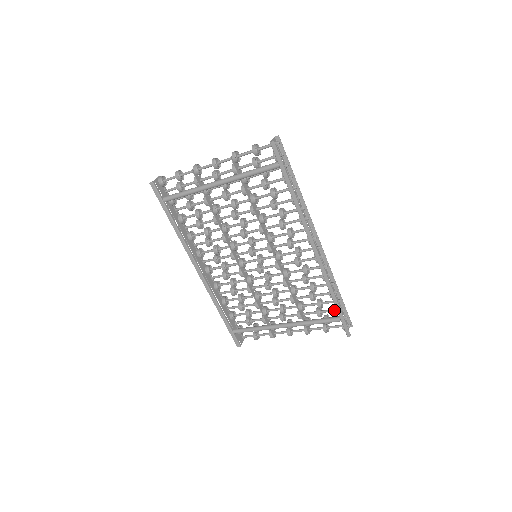
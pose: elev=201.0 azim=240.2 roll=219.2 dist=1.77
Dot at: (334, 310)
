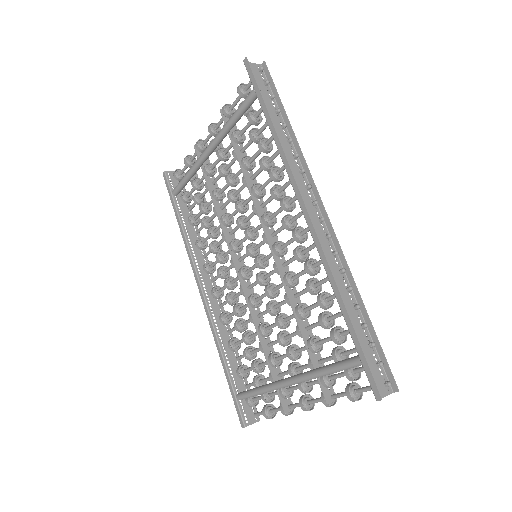
Dot at: occluded
